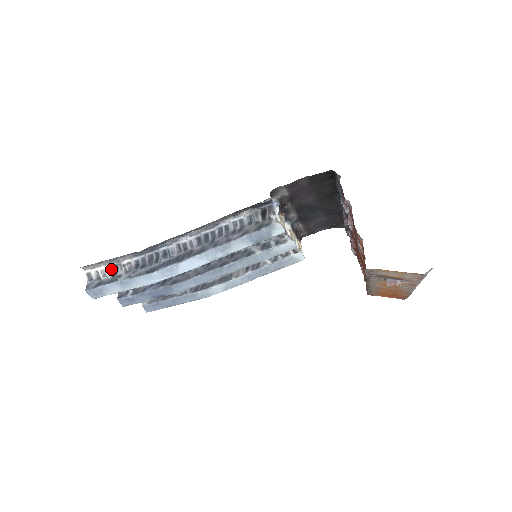
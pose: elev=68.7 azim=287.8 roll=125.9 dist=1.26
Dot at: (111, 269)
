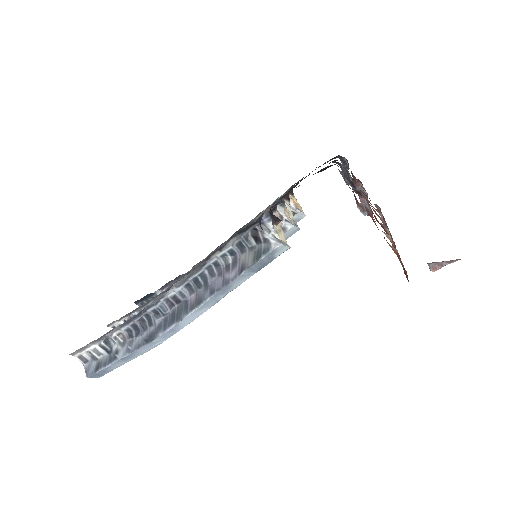
Dot at: (102, 345)
